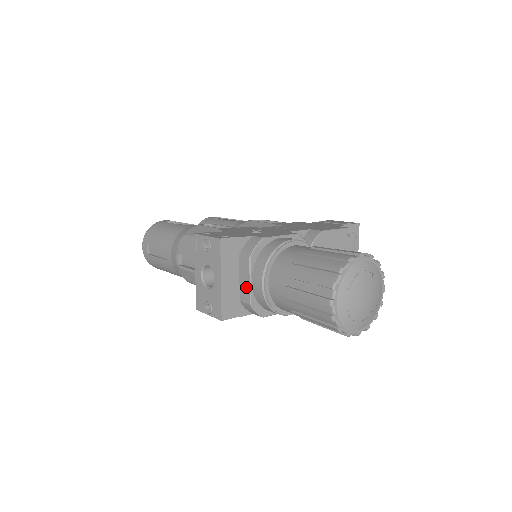
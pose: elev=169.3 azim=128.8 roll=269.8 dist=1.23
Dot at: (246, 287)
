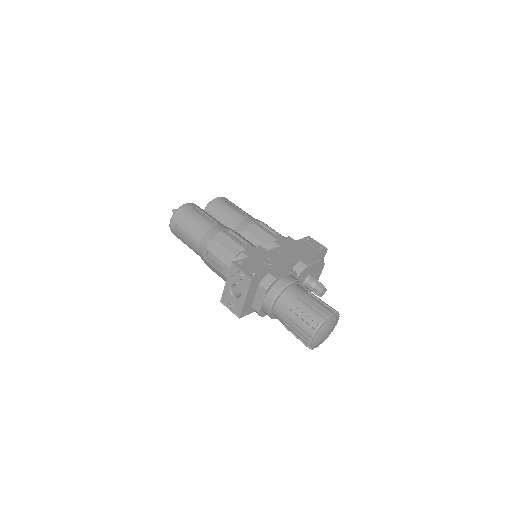
Dot at: (258, 303)
